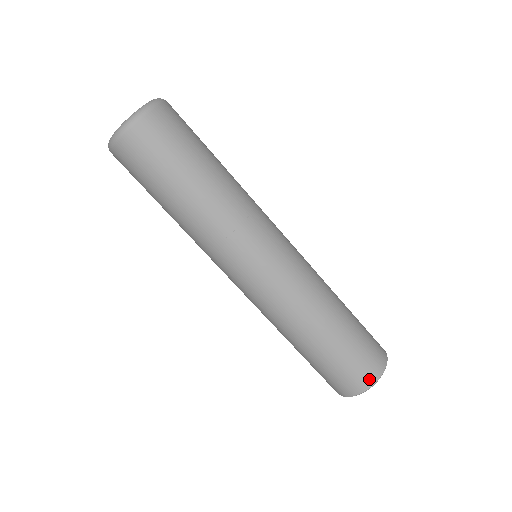
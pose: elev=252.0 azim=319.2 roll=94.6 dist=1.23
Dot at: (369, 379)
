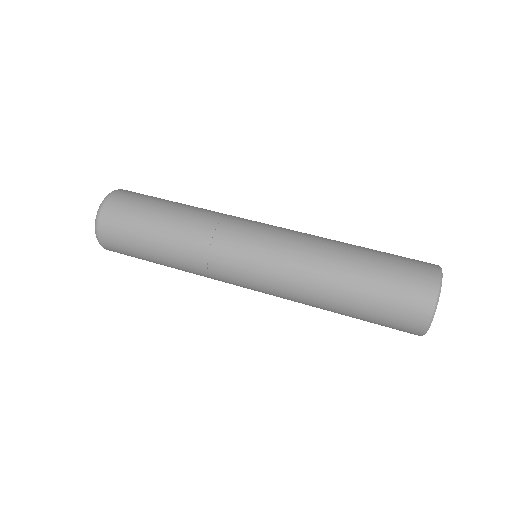
Dot at: occluded
